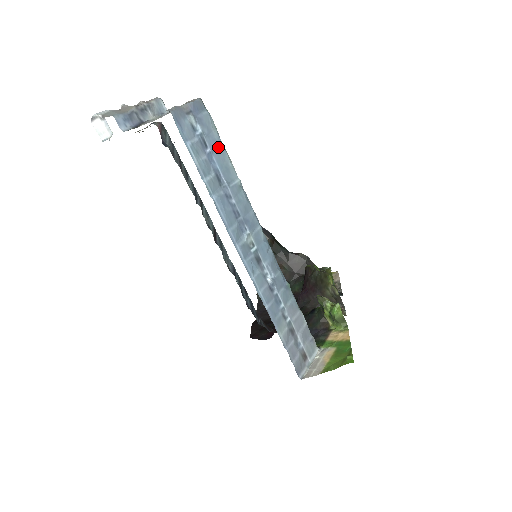
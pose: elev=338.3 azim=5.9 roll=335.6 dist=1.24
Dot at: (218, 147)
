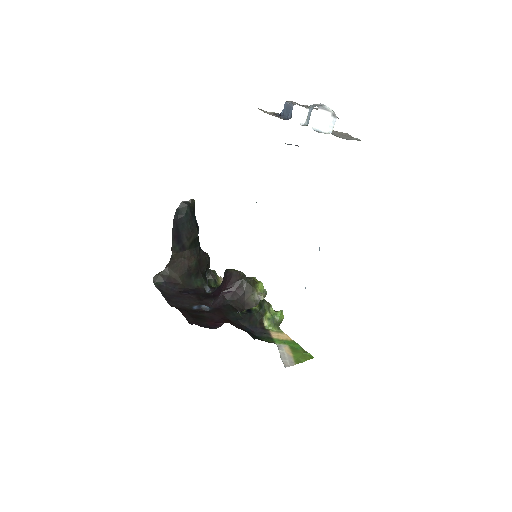
Dot at: occluded
